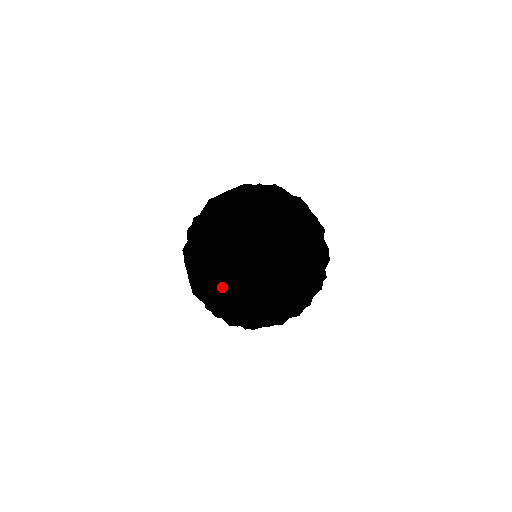
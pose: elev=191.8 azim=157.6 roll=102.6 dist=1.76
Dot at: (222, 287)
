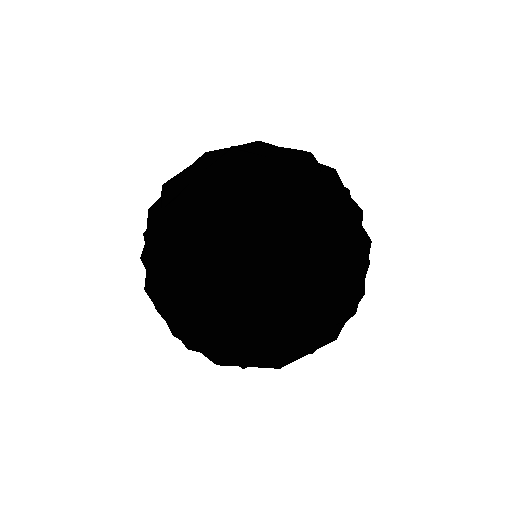
Dot at: (222, 343)
